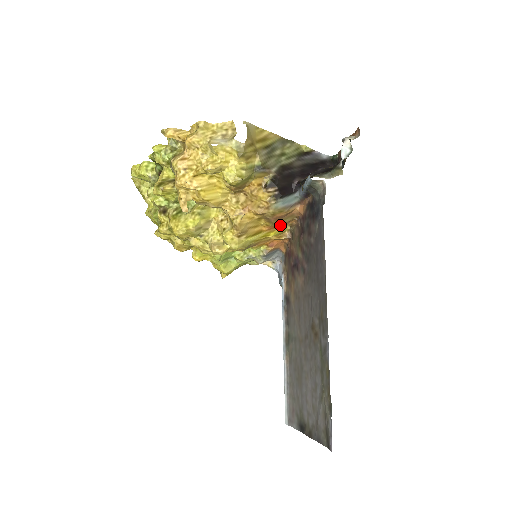
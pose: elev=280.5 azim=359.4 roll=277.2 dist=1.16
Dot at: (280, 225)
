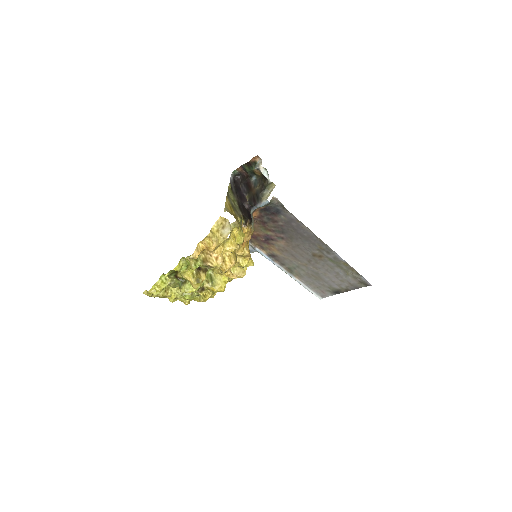
Dot at: occluded
